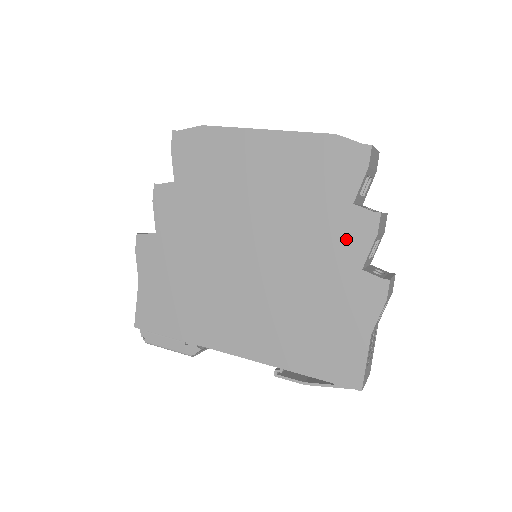
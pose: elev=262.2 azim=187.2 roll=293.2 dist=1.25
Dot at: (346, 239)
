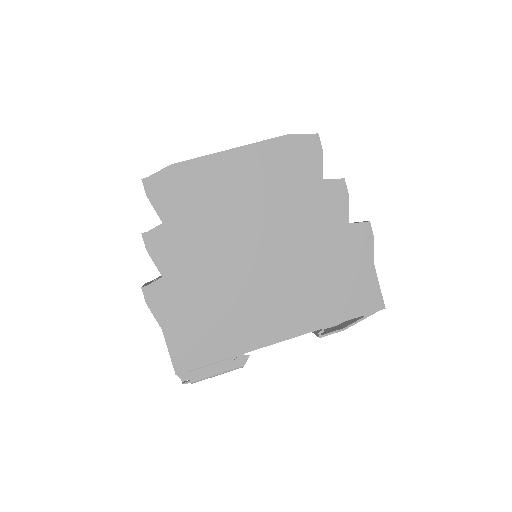
Dot at: (329, 206)
